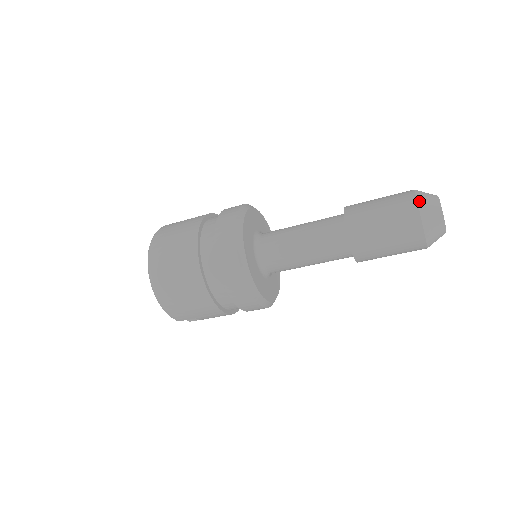
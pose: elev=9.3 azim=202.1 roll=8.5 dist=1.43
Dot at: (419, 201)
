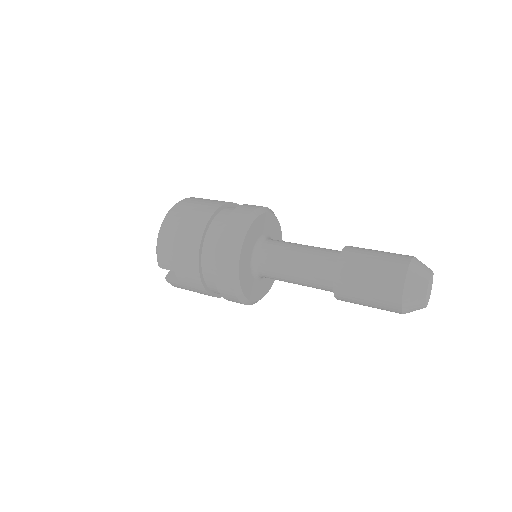
Dot at: (414, 260)
